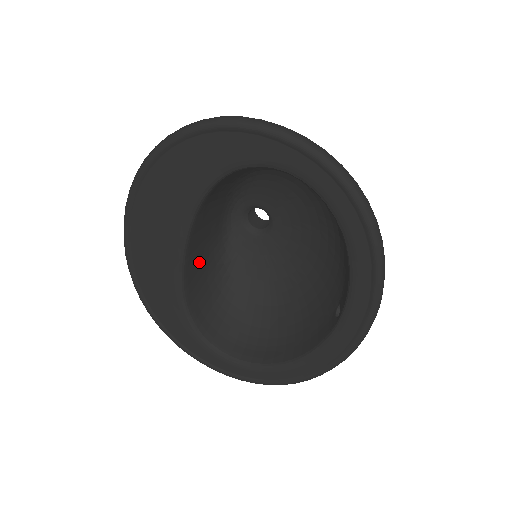
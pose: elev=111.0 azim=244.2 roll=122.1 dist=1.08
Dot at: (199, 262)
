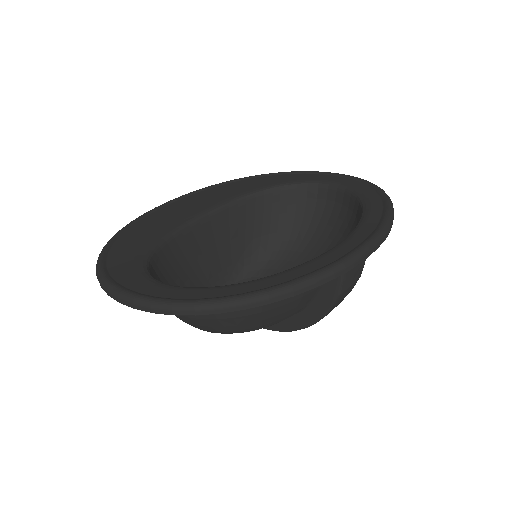
Dot at: (192, 254)
